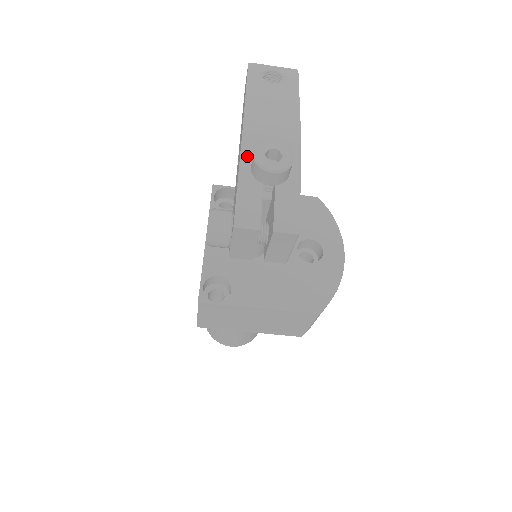
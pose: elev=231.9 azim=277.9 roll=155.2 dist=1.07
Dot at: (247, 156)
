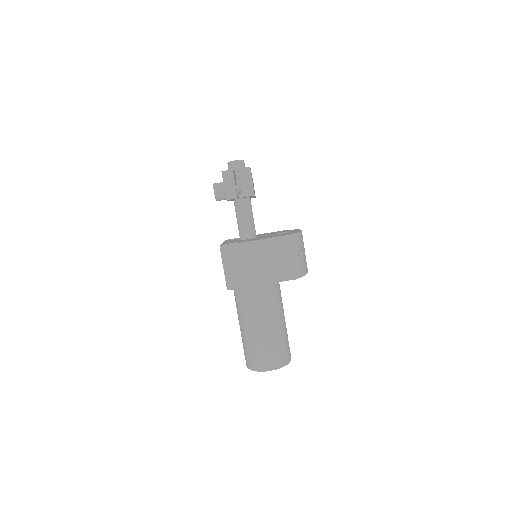
Dot at: occluded
